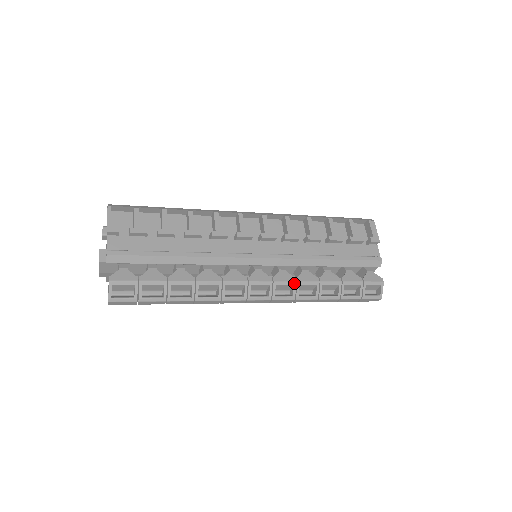
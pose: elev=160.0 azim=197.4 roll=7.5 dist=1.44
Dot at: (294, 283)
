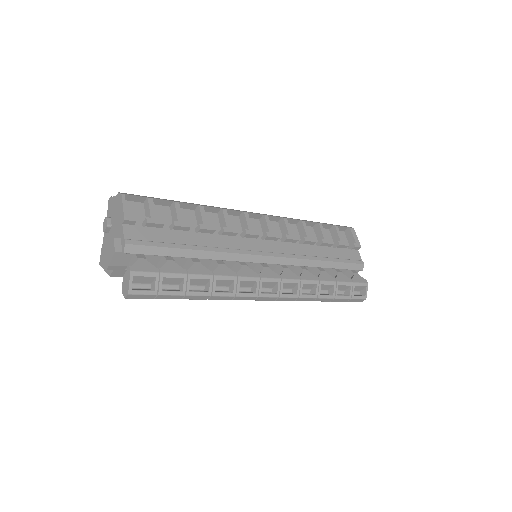
Dot at: (298, 281)
